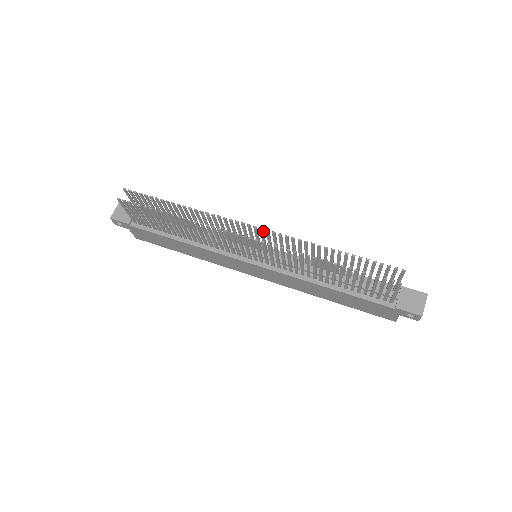
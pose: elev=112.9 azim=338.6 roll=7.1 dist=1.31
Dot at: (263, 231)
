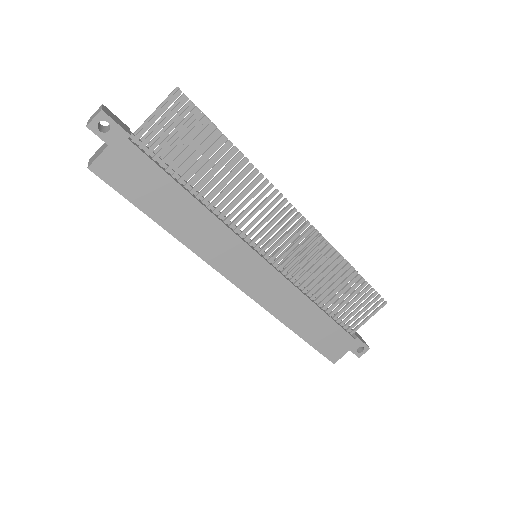
Dot at: occluded
